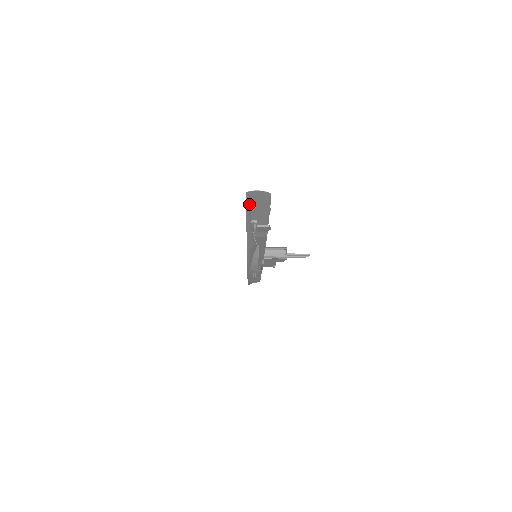
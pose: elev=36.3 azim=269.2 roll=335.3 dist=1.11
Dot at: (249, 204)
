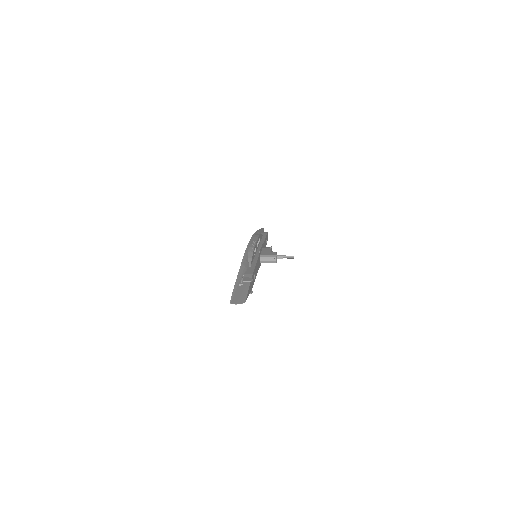
Dot at: occluded
